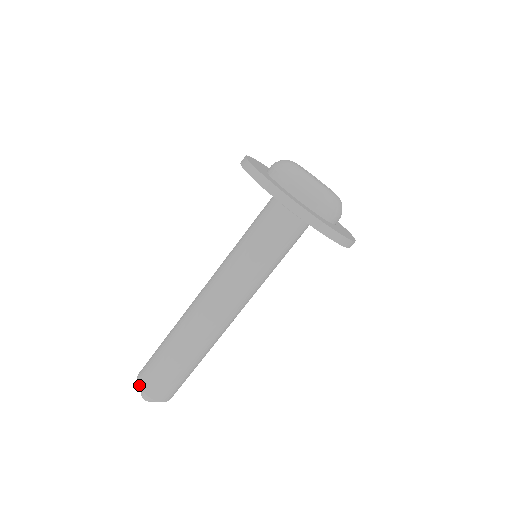
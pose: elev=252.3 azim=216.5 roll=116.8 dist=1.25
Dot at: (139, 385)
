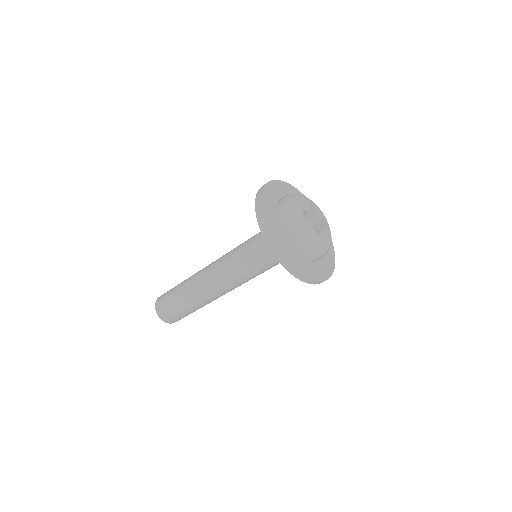
Dot at: (164, 321)
